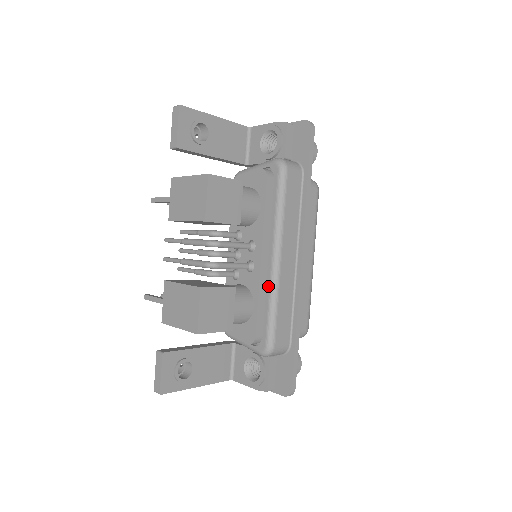
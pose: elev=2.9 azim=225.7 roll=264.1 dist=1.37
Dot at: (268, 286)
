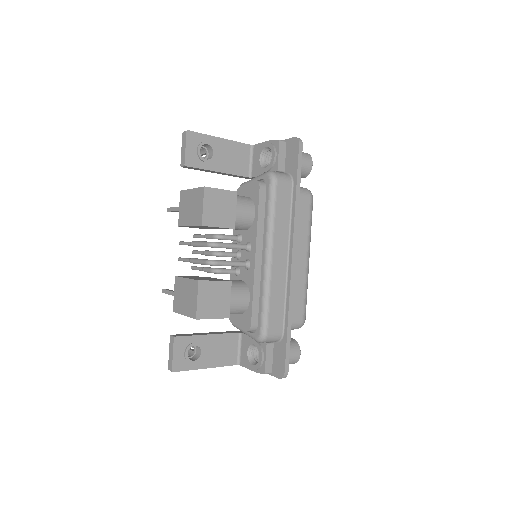
Dot at: (262, 281)
